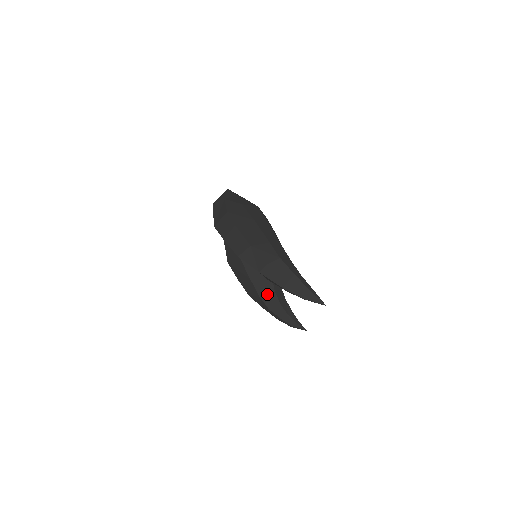
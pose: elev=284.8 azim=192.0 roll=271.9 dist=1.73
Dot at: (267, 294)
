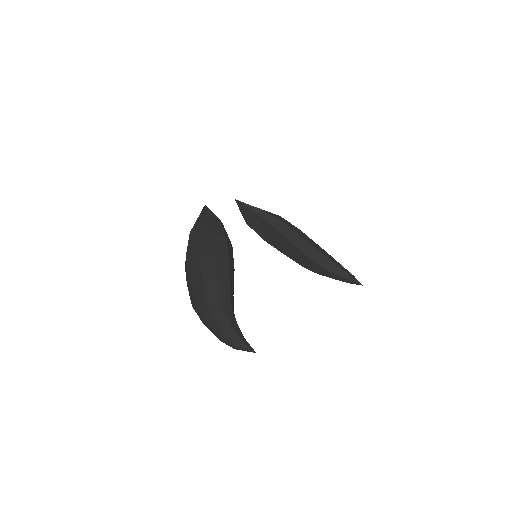
Dot at: (307, 264)
